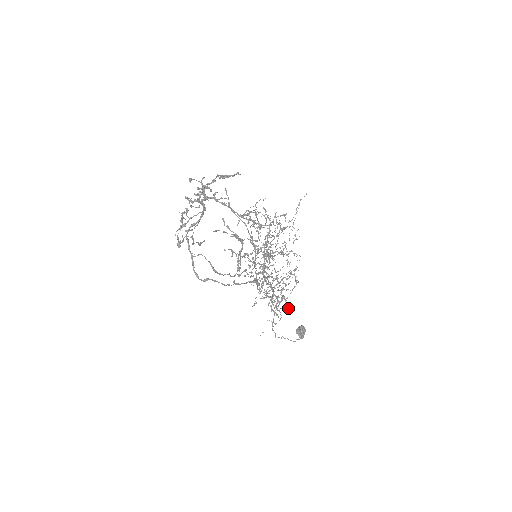
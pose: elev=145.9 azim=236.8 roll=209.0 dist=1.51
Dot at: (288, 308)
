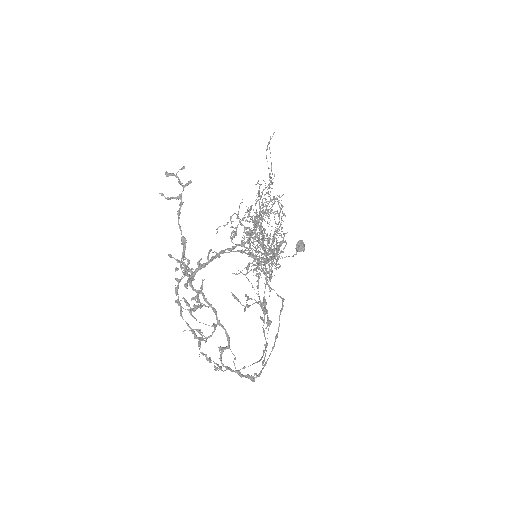
Dot at: (283, 239)
